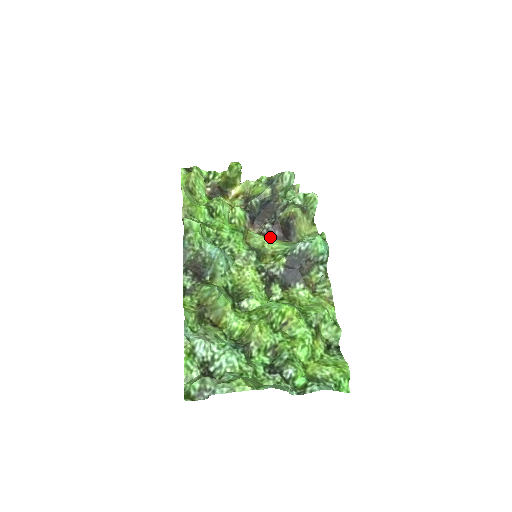
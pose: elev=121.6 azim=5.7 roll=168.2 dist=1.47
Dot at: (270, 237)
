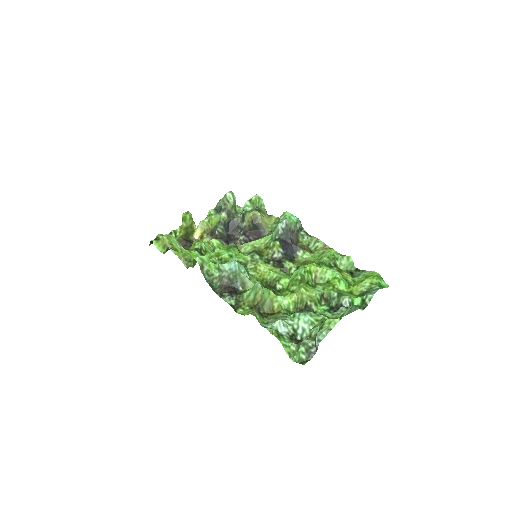
Dot at: occluded
